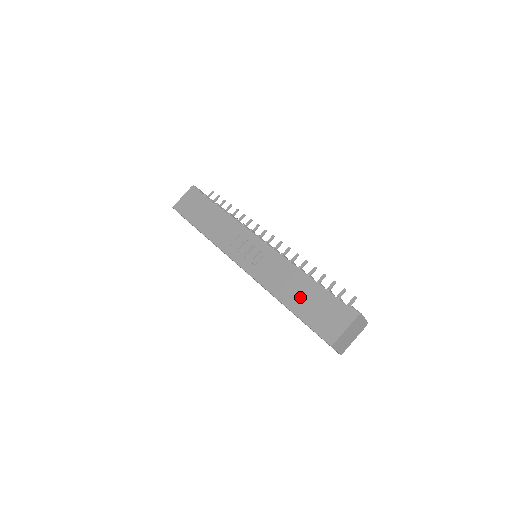
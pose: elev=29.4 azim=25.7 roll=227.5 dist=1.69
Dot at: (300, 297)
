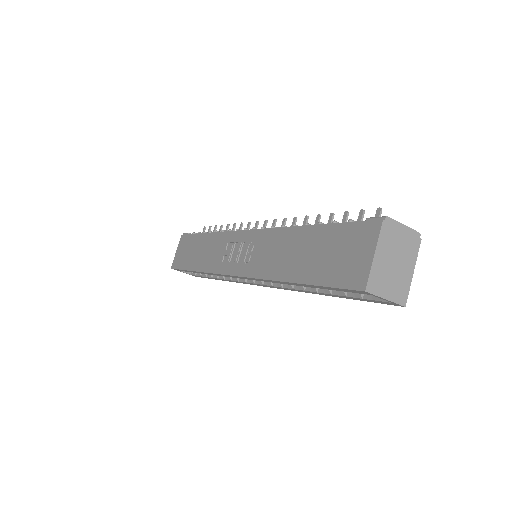
Dot at: (304, 258)
